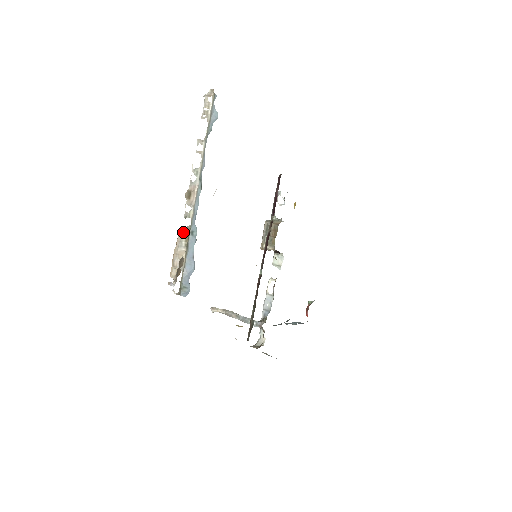
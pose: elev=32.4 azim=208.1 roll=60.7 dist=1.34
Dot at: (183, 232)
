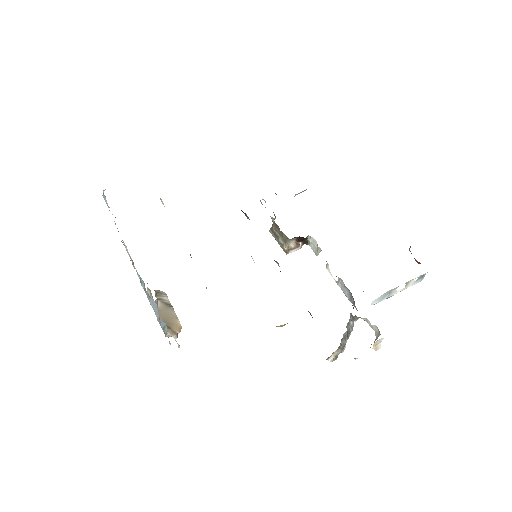
Dot at: (147, 292)
